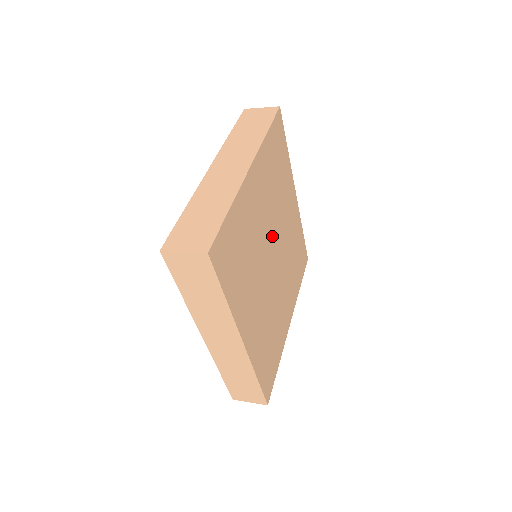
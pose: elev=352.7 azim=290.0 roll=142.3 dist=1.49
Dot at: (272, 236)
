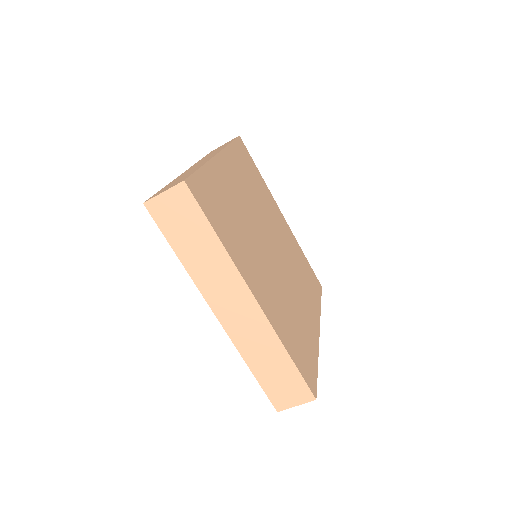
Dot at: (264, 229)
